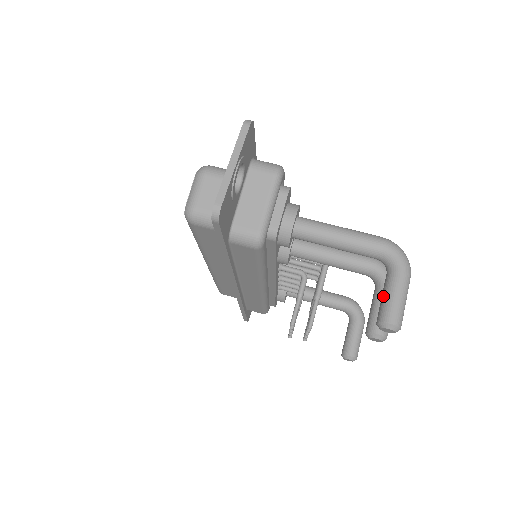
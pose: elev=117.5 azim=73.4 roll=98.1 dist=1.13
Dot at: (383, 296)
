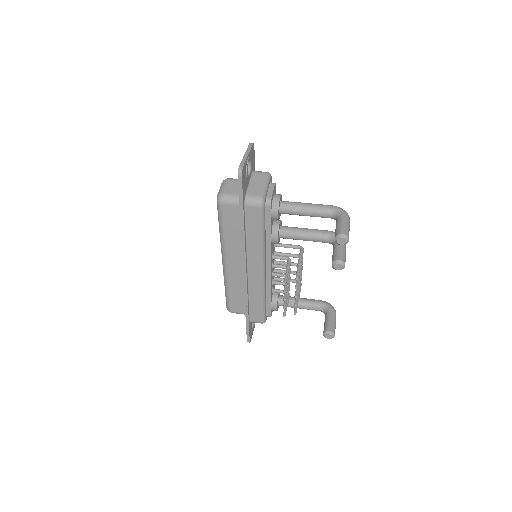
Dot at: (336, 227)
